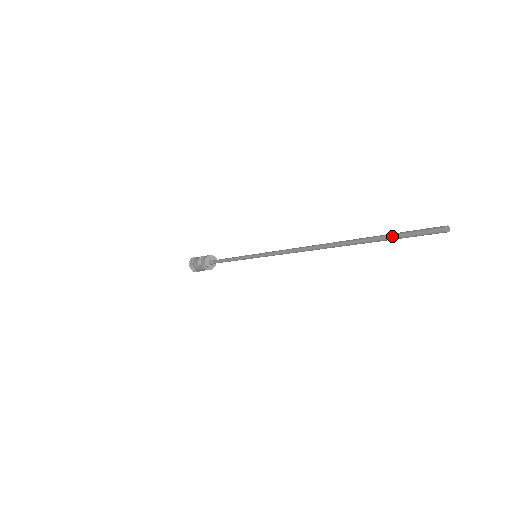
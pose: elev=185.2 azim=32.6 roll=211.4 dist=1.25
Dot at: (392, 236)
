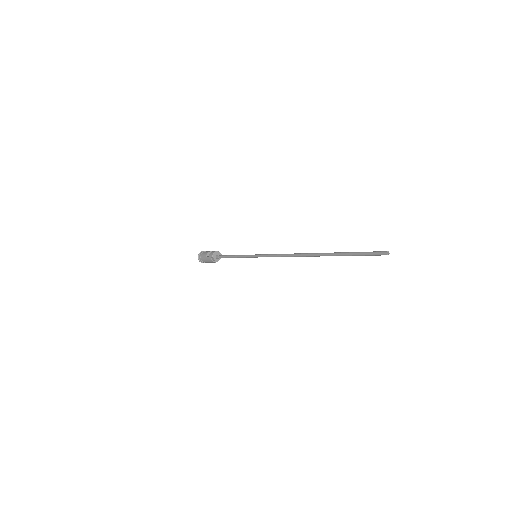
Dot at: (355, 253)
